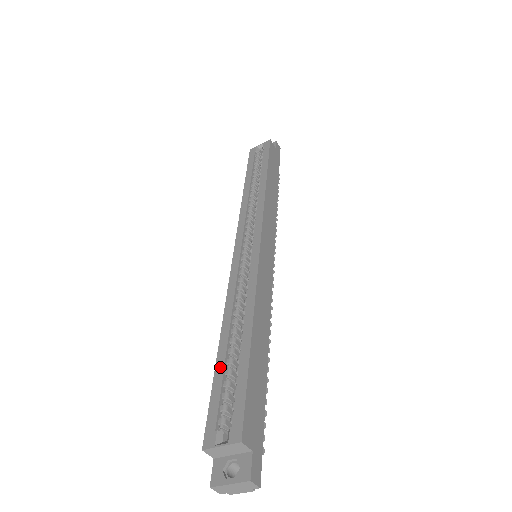
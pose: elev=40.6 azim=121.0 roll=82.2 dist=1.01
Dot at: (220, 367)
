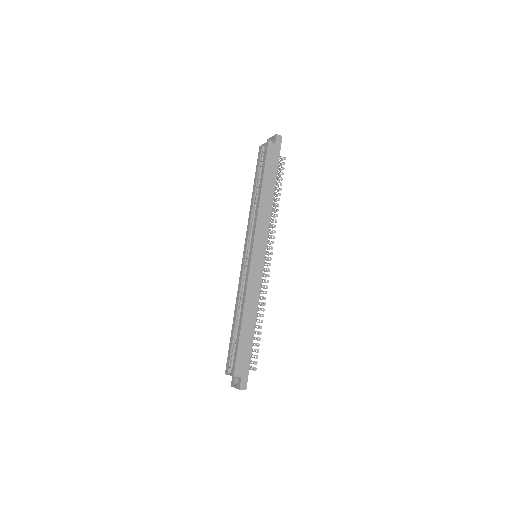
Dot at: (232, 335)
